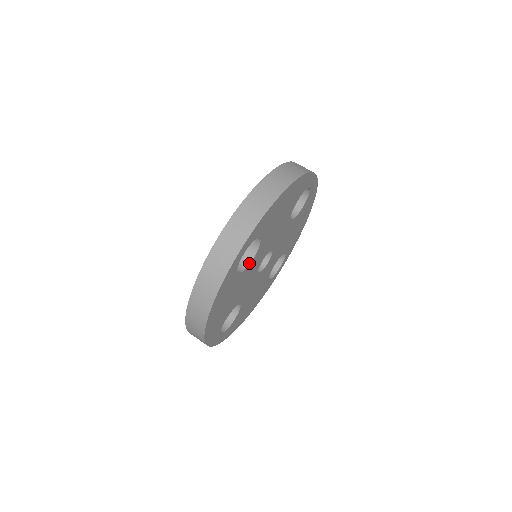
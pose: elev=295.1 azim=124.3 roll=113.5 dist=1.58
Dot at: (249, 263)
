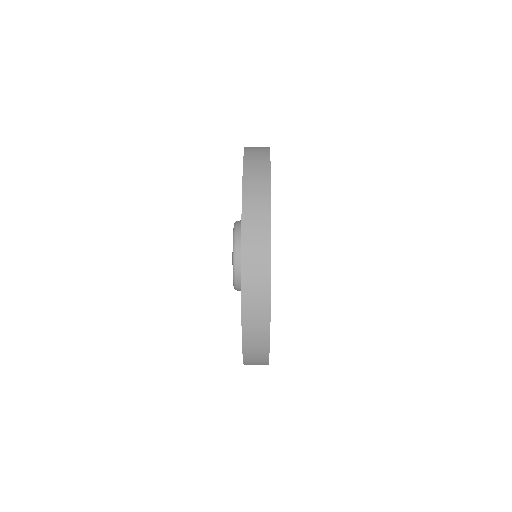
Dot at: occluded
